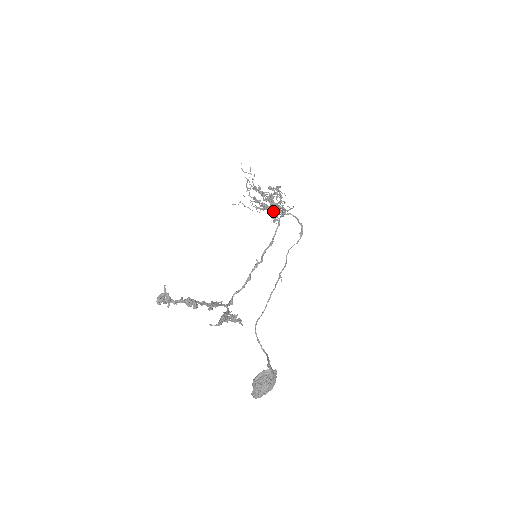
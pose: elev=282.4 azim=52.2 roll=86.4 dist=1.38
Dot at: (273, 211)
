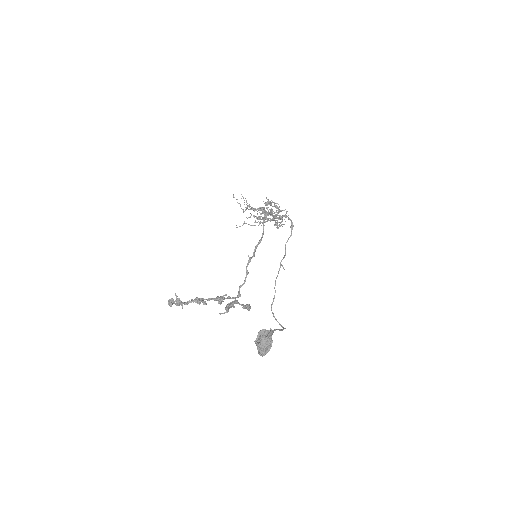
Dot at: (274, 220)
